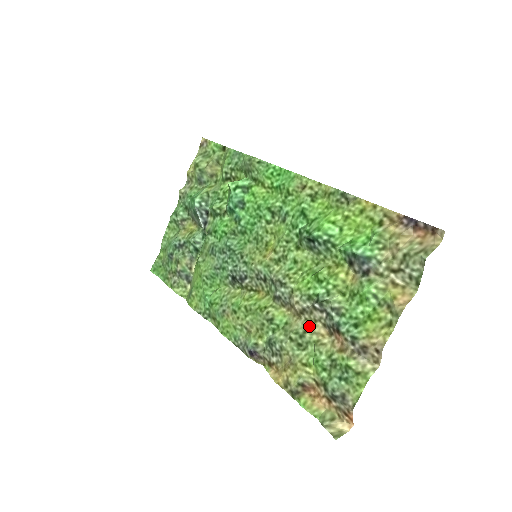
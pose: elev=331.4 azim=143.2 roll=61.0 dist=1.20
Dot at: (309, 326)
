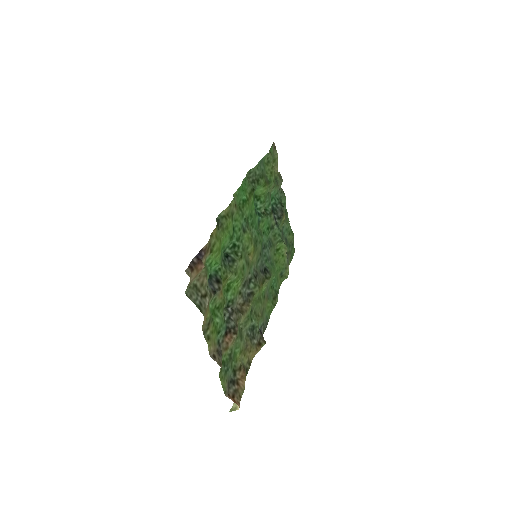
Dot at: (238, 323)
